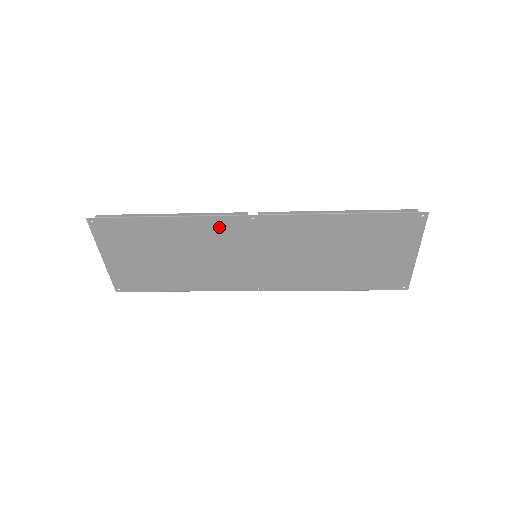
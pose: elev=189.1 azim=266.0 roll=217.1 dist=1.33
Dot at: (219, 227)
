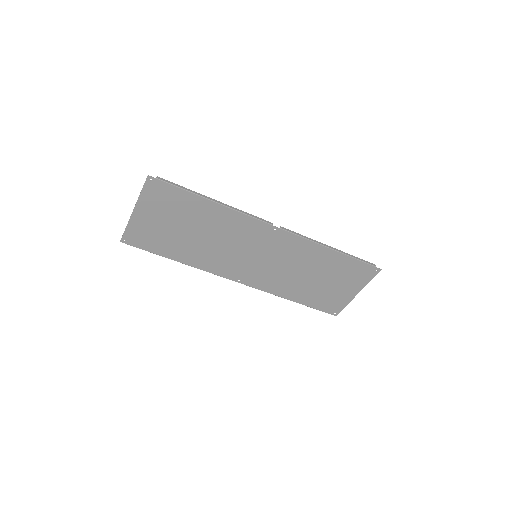
Dot at: (247, 225)
